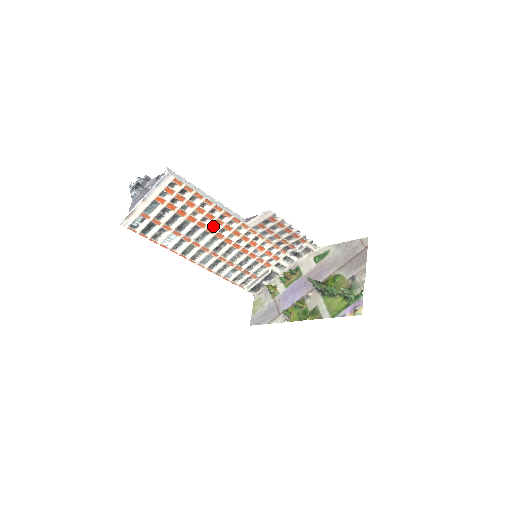
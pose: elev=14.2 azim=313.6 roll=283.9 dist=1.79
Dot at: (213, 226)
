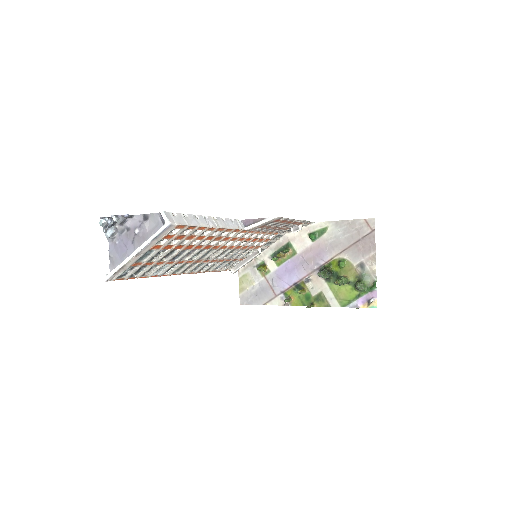
Dot at: occluded
